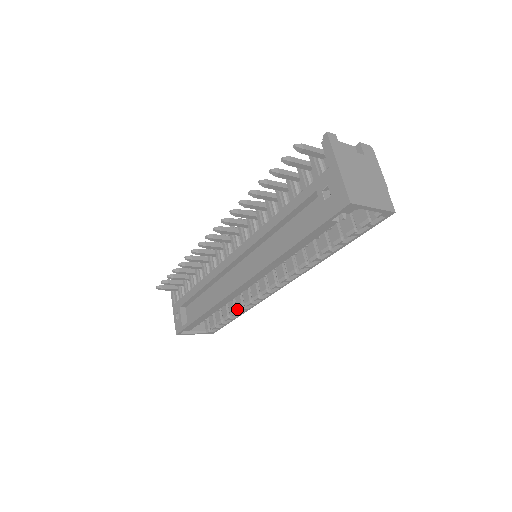
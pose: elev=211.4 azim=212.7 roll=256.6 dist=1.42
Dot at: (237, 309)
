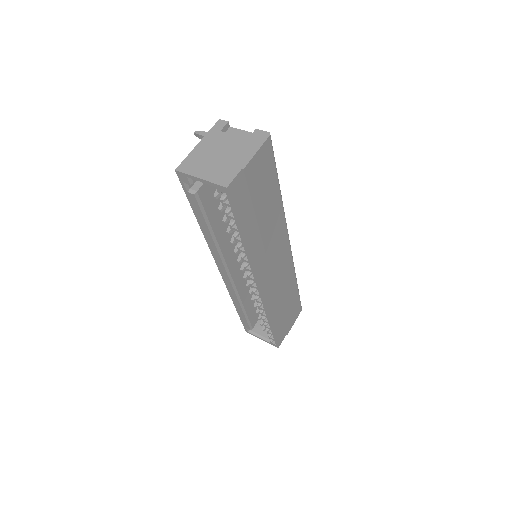
Dot at: occluded
